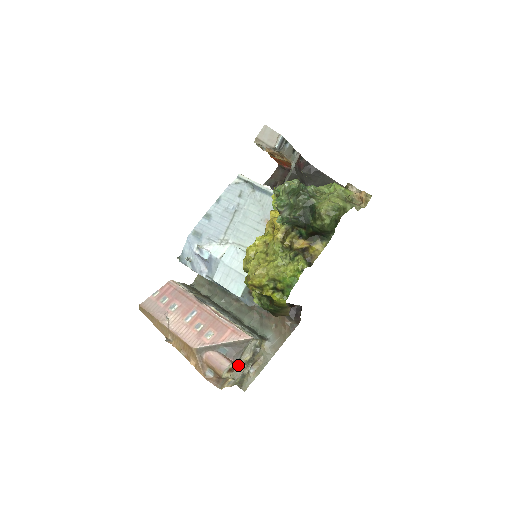
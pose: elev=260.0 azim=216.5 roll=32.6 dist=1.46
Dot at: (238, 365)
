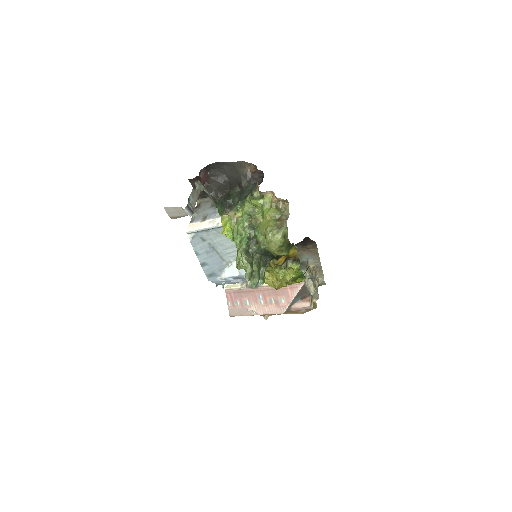
Dot at: occluded
